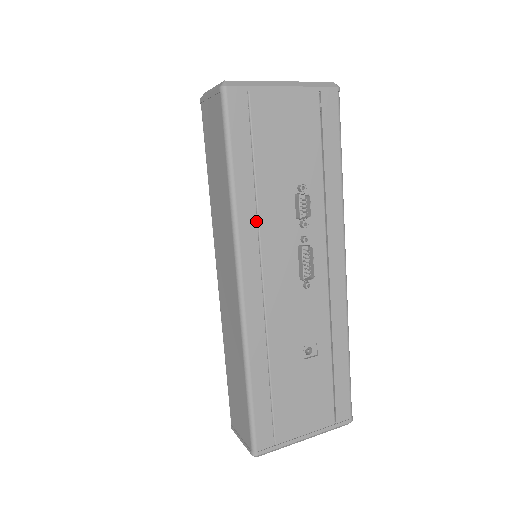
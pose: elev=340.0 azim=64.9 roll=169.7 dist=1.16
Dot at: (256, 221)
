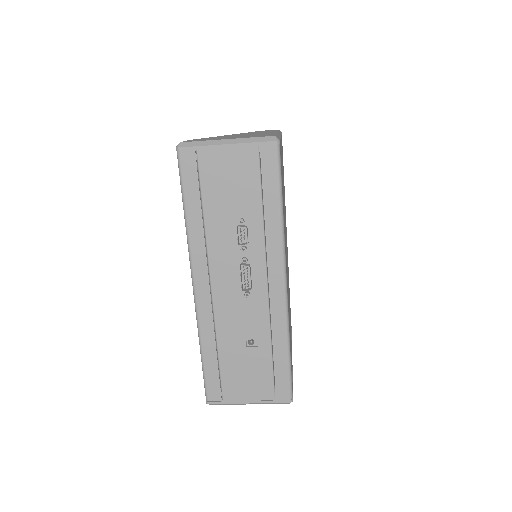
Dot at: (204, 243)
